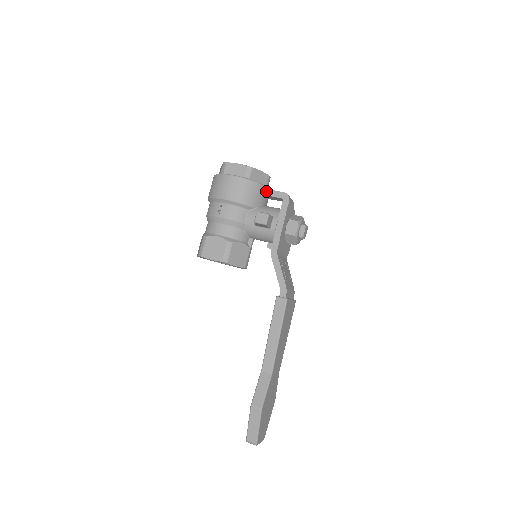
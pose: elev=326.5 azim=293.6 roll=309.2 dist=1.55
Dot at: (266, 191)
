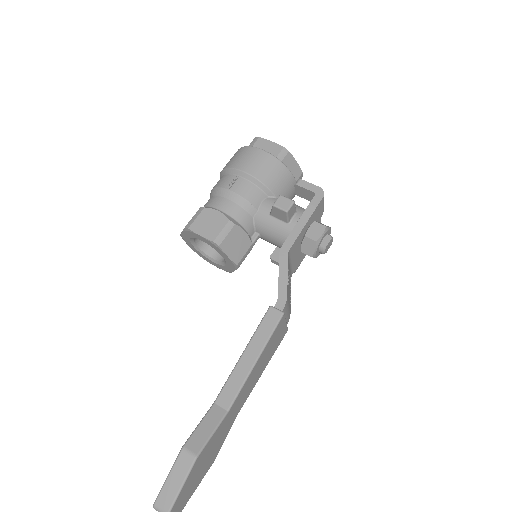
Dot at: occluded
